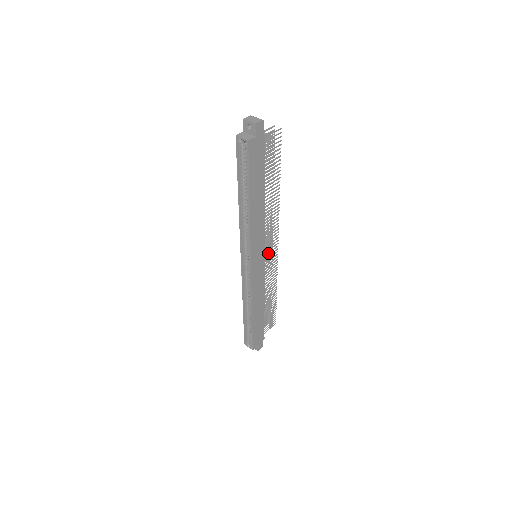
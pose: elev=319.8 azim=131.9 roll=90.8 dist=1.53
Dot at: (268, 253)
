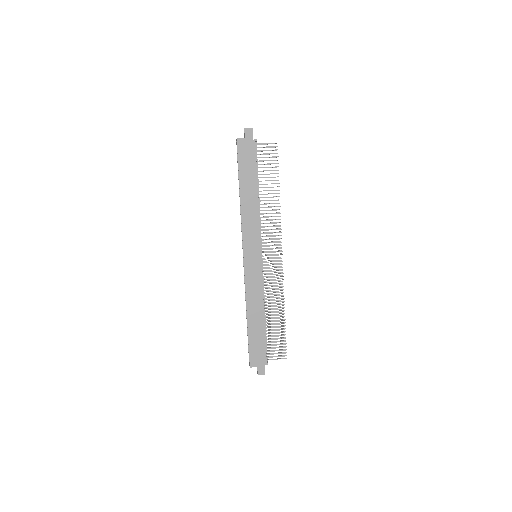
Dot at: (269, 258)
